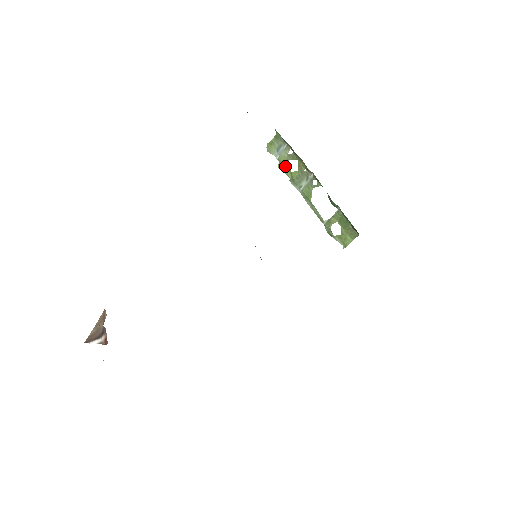
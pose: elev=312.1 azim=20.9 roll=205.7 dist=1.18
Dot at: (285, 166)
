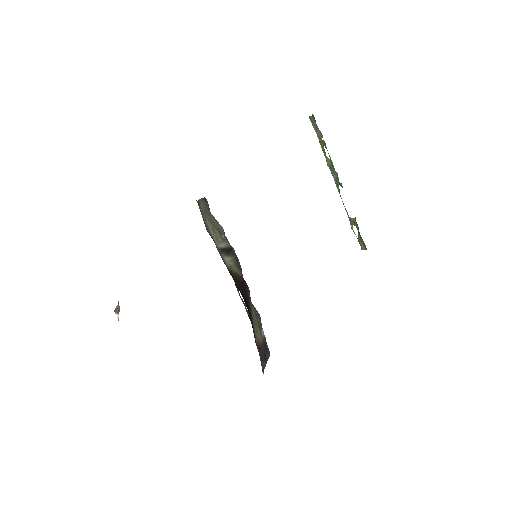
Dot at: (322, 147)
